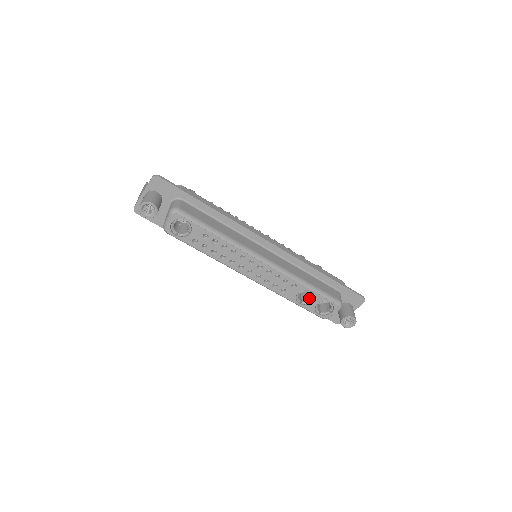
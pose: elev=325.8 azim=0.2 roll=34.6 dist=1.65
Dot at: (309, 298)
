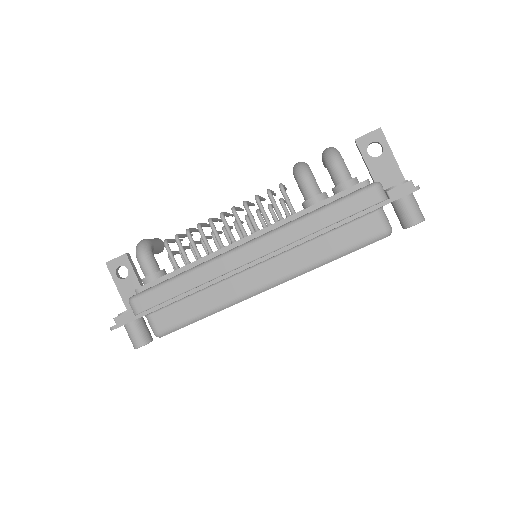
Dot at: occluded
